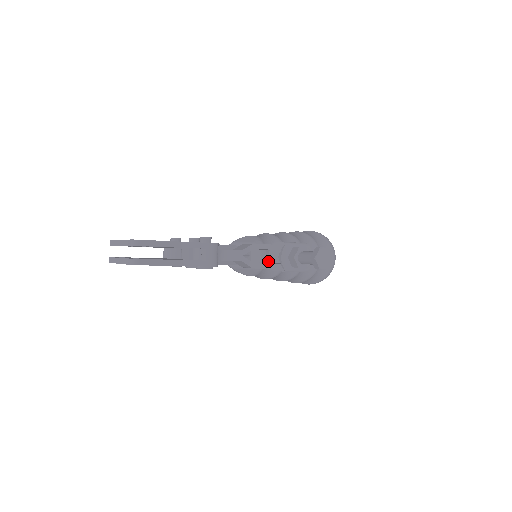
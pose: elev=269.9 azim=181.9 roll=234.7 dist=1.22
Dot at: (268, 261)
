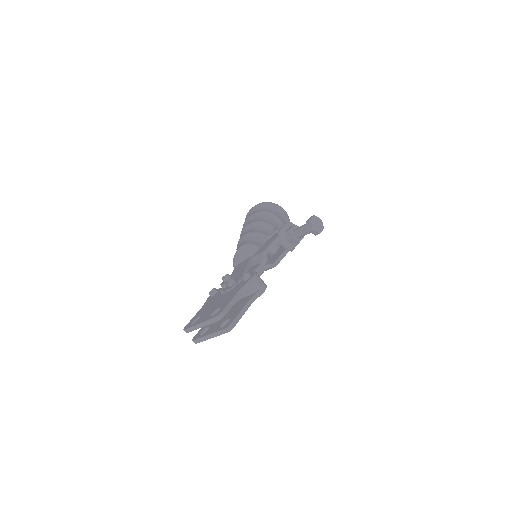
Dot at: (272, 253)
